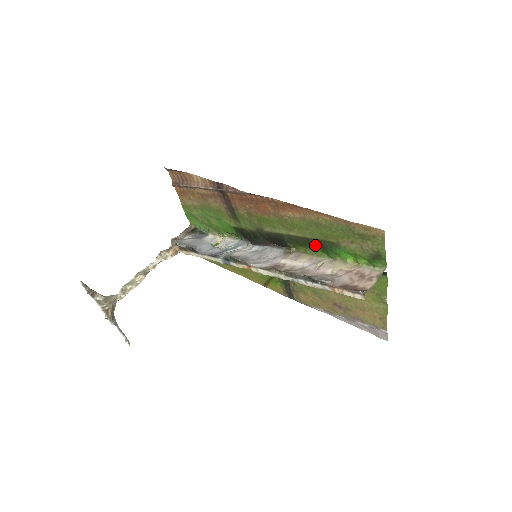
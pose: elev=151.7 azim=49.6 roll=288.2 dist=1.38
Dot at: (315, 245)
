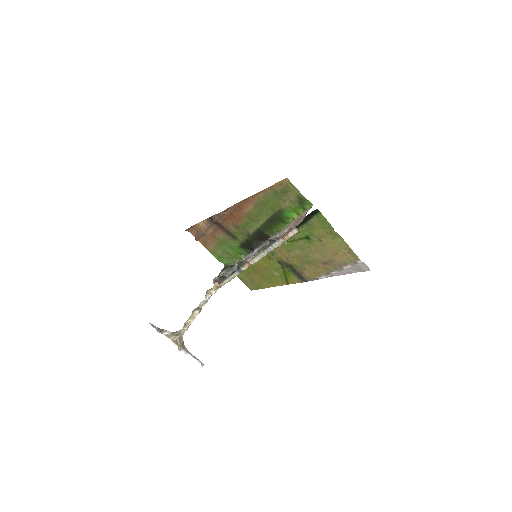
Dot at: (275, 221)
